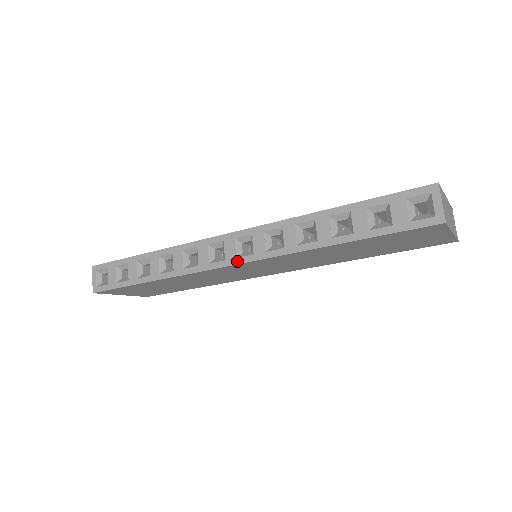
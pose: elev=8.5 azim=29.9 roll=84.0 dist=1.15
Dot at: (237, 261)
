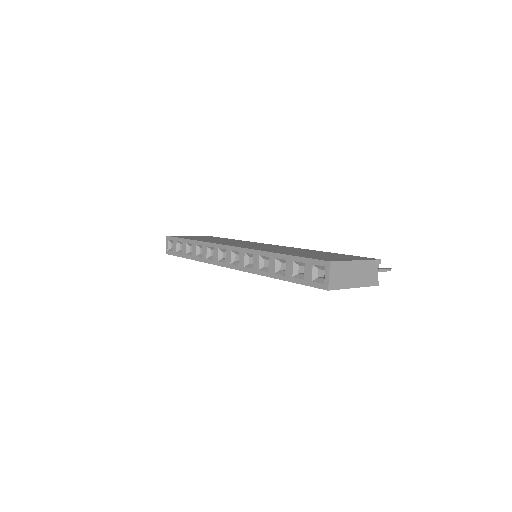
Dot at: (230, 266)
